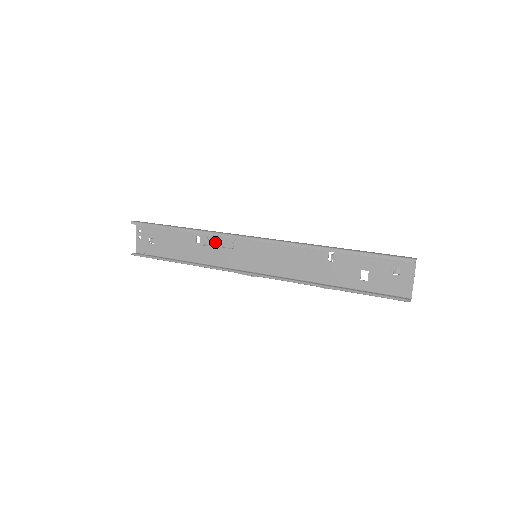
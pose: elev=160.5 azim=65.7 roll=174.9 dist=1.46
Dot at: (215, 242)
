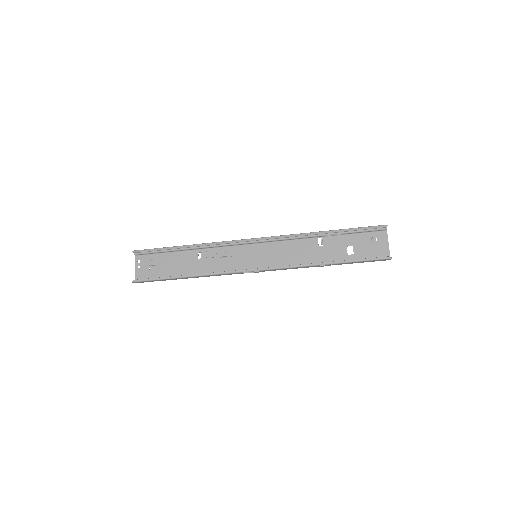
Dot at: (216, 254)
